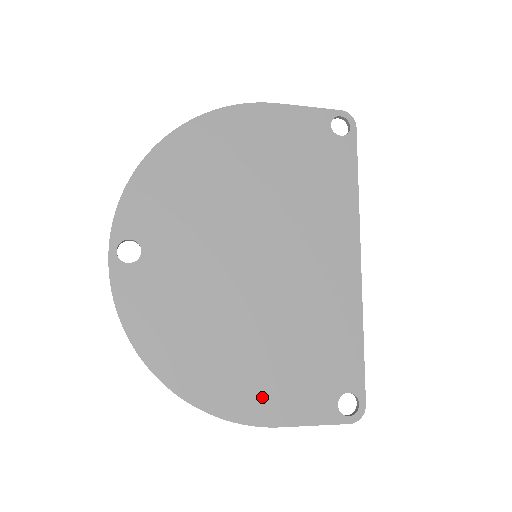
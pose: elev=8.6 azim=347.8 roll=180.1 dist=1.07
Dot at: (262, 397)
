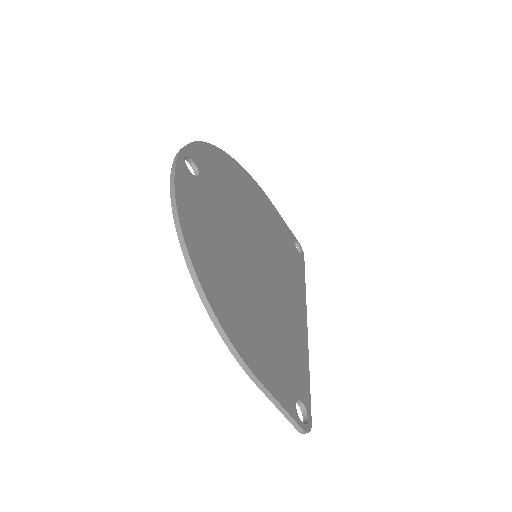
Dot at: (252, 344)
